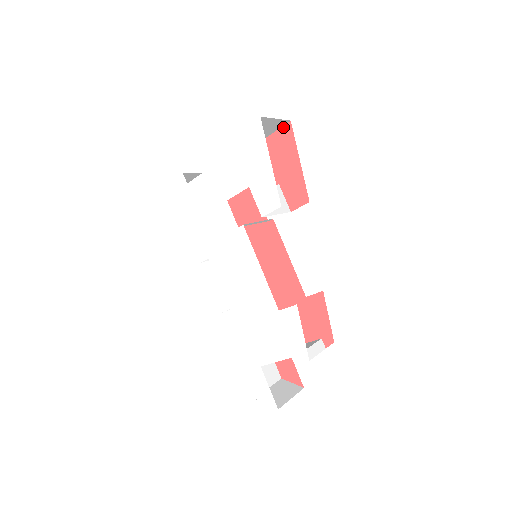
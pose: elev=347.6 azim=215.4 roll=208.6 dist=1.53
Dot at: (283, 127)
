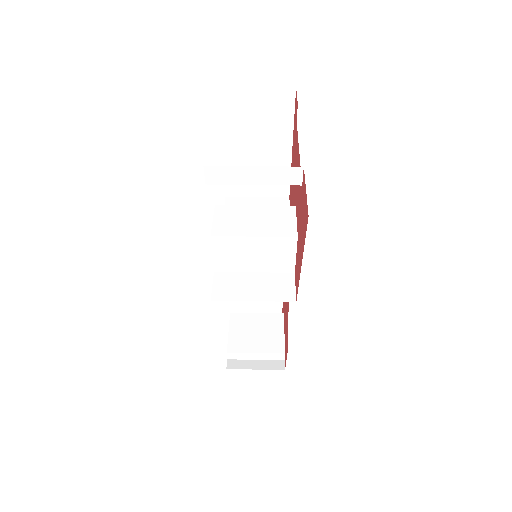
Dot at: occluded
